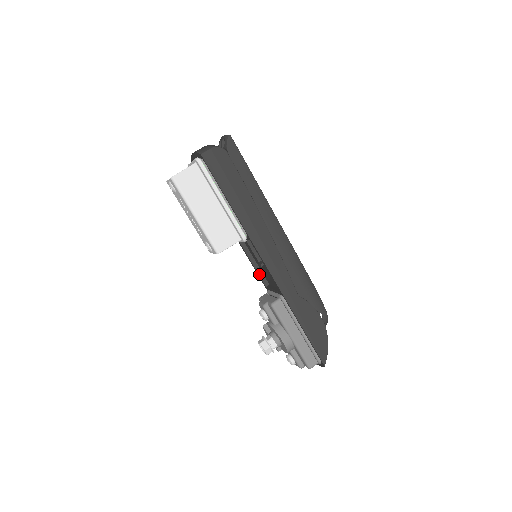
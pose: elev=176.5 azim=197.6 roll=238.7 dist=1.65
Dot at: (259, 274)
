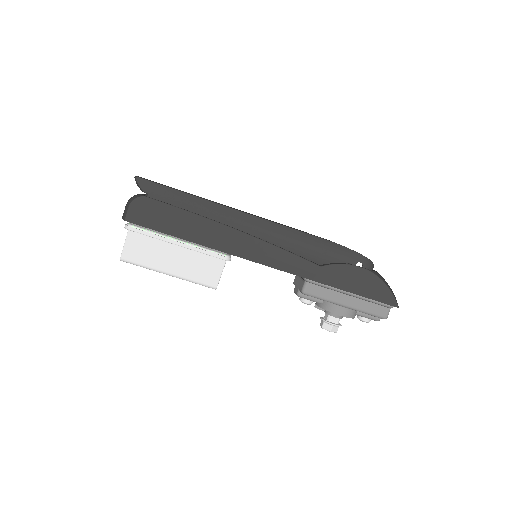
Dot at: occluded
